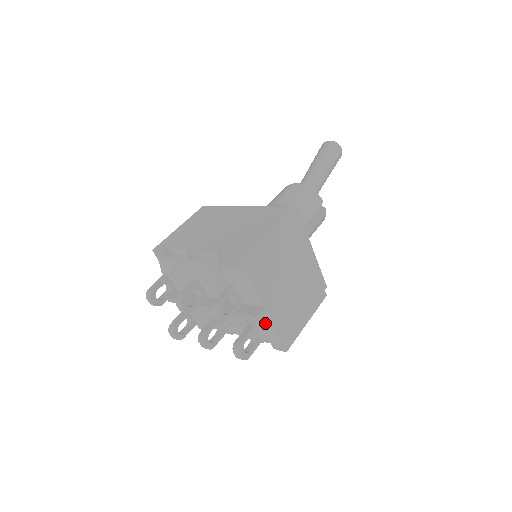
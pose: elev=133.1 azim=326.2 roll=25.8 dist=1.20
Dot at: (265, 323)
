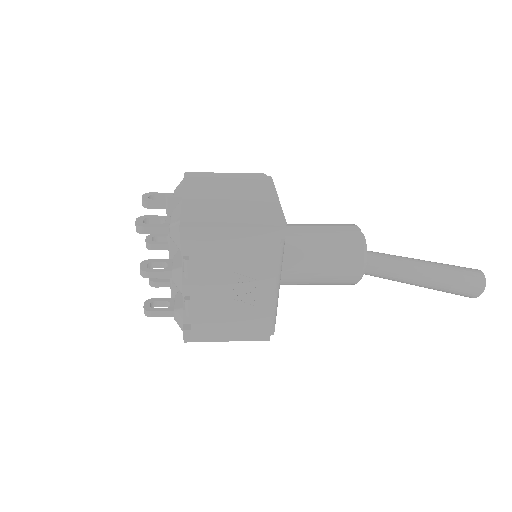
Dot at: (177, 208)
